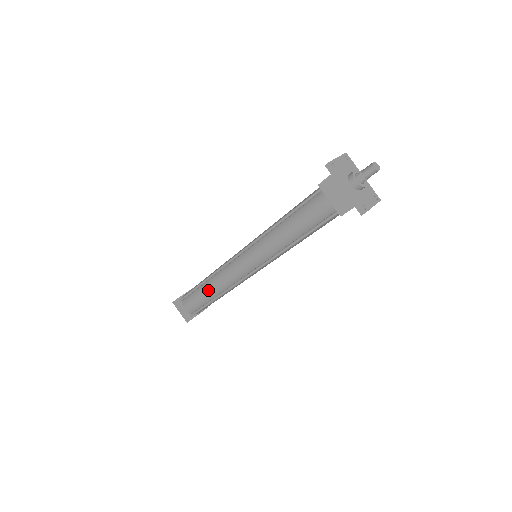
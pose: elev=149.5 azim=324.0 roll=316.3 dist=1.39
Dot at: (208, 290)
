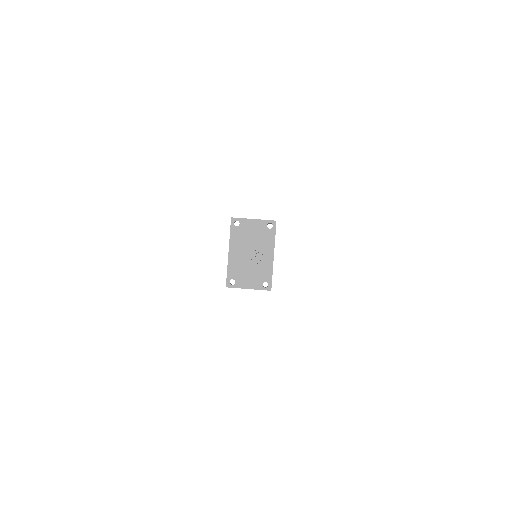
Dot at: occluded
